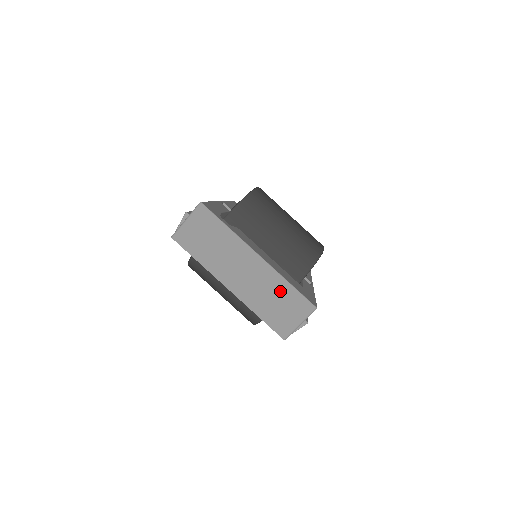
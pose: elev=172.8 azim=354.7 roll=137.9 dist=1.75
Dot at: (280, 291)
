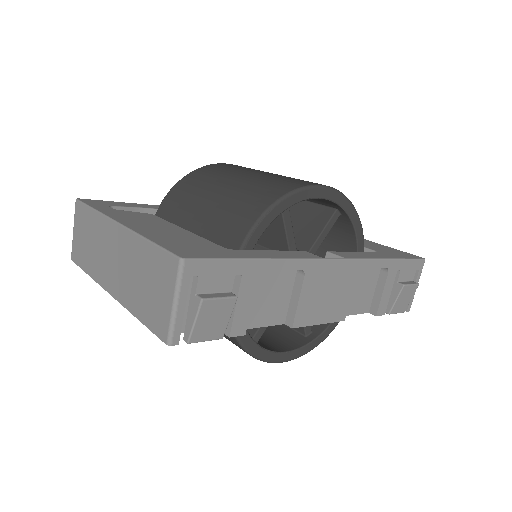
Dot at: (143, 260)
